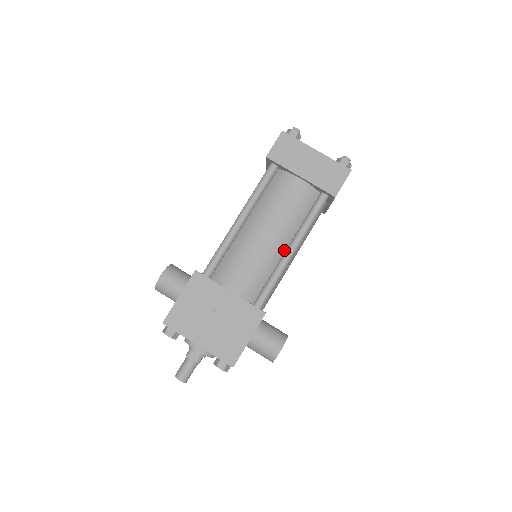
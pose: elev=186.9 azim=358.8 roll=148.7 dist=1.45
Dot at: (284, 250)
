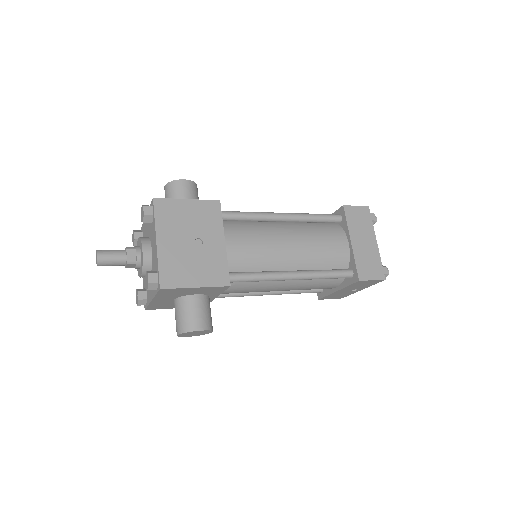
Dot at: (287, 270)
